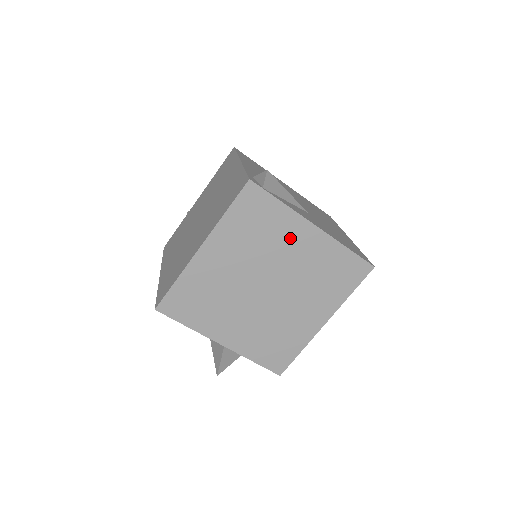
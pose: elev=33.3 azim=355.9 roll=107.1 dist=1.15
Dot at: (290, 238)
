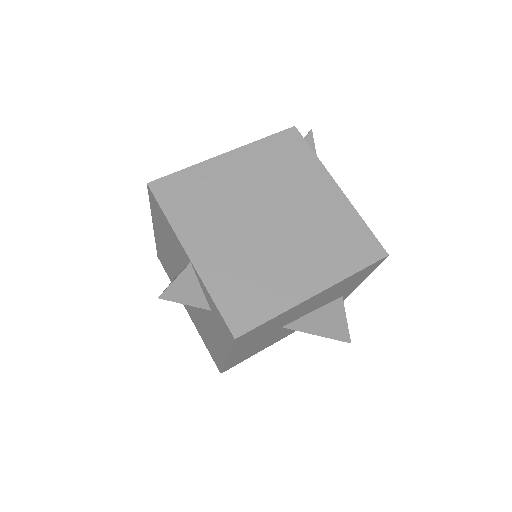
Dot at: (311, 185)
